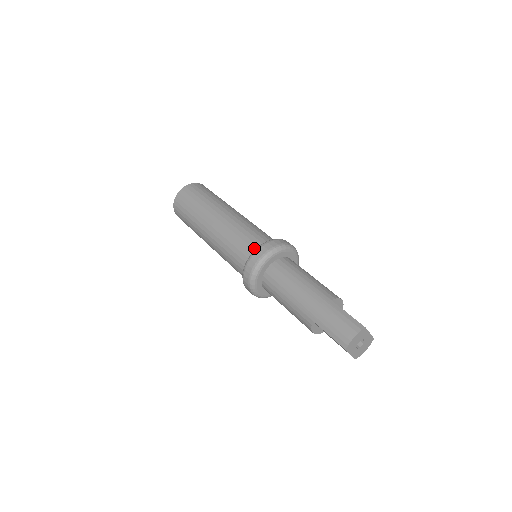
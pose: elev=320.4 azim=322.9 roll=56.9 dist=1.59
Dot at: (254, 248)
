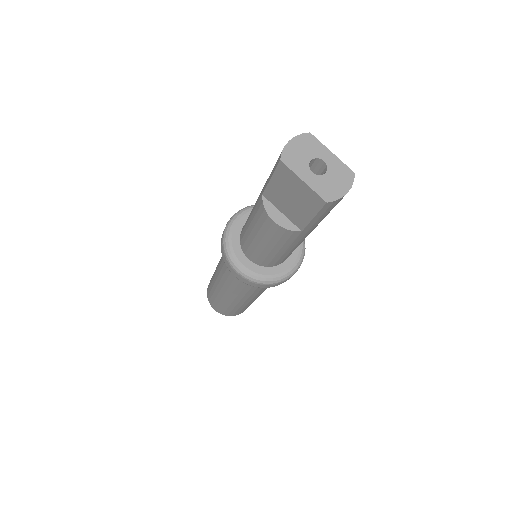
Dot at: occluded
